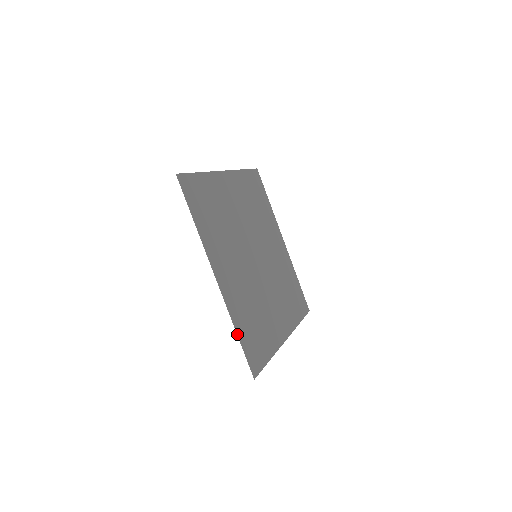
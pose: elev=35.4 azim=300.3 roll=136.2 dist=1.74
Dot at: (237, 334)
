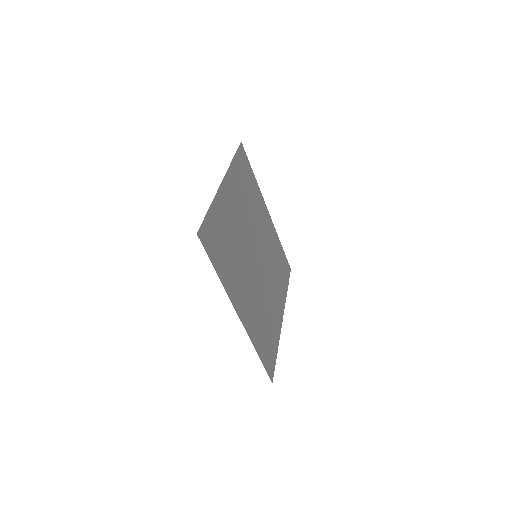
Dot at: (258, 355)
